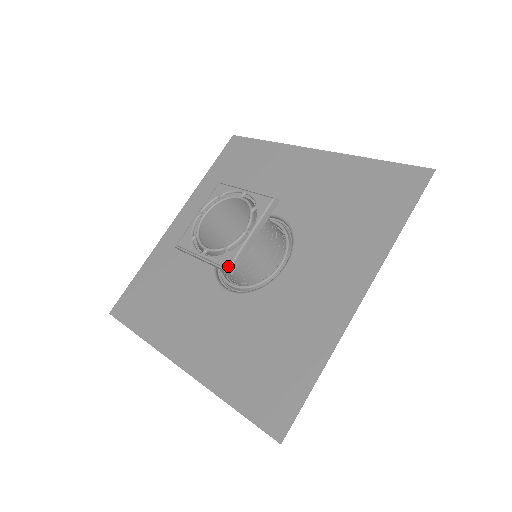
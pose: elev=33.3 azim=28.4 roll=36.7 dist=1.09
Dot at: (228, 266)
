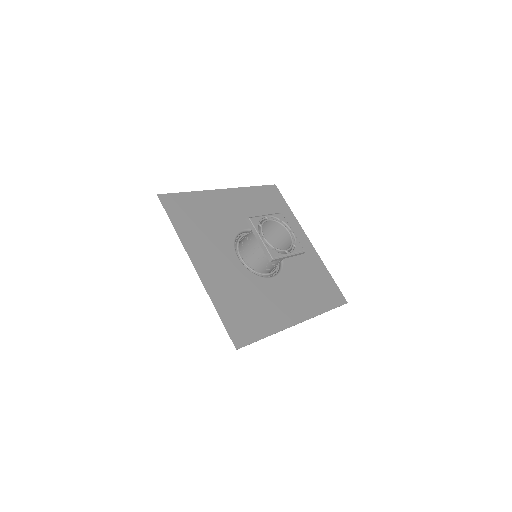
Dot at: (273, 257)
